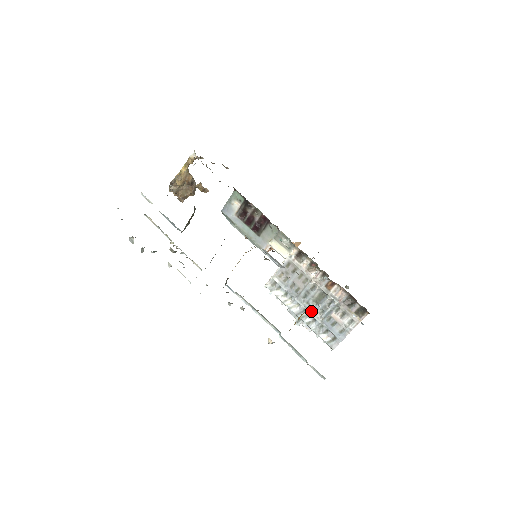
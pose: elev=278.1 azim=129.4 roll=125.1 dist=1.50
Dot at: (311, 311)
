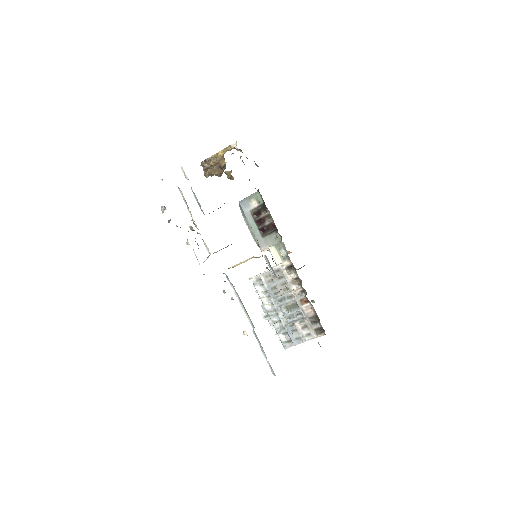
Dot at: (280, 314)
